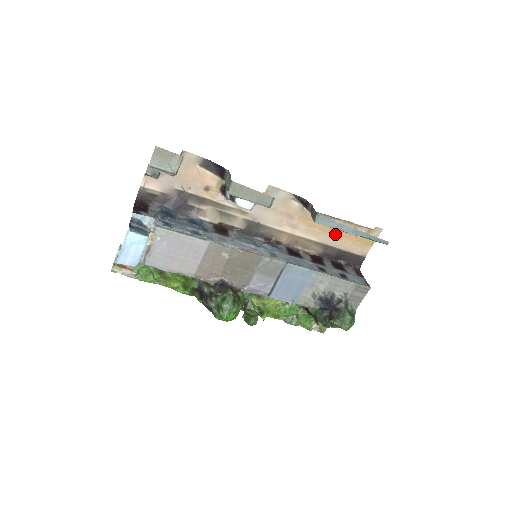
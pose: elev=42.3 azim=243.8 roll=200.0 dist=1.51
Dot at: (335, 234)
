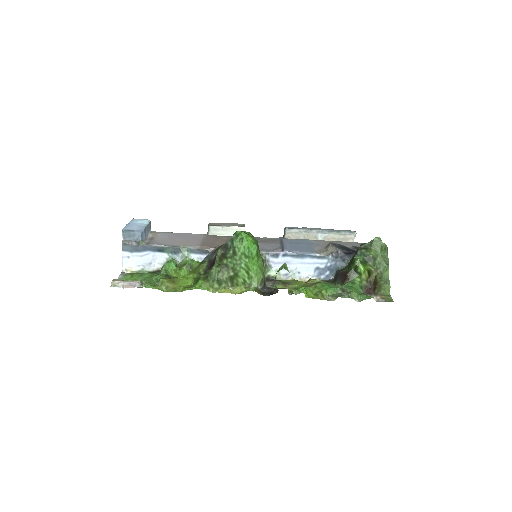
Dot at: occluded
